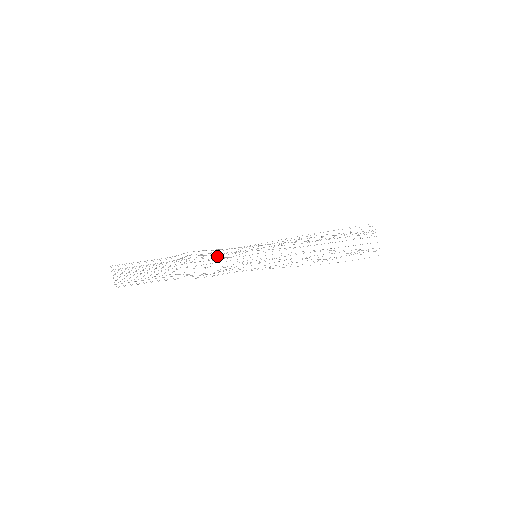
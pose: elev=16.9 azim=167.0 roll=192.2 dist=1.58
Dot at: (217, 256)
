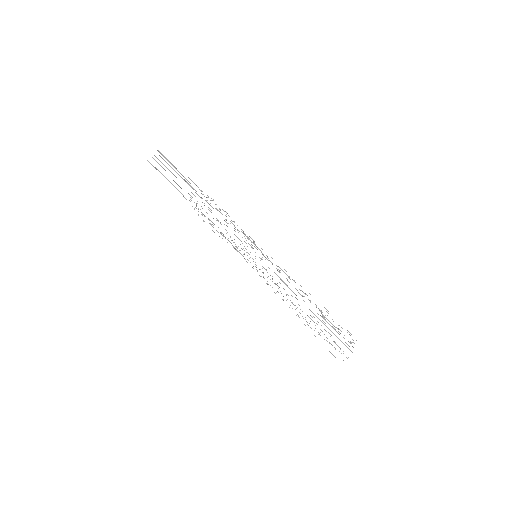
Dot at: occluded
